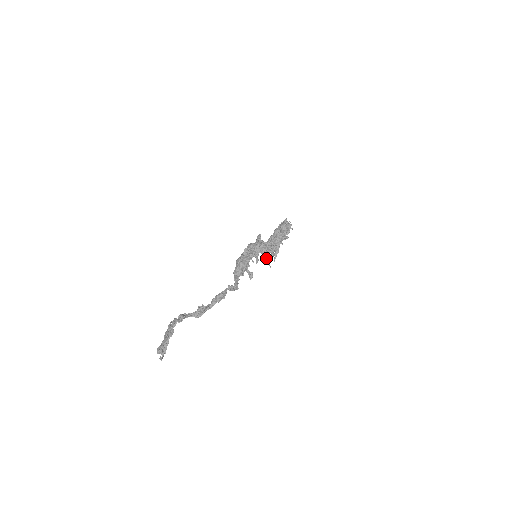
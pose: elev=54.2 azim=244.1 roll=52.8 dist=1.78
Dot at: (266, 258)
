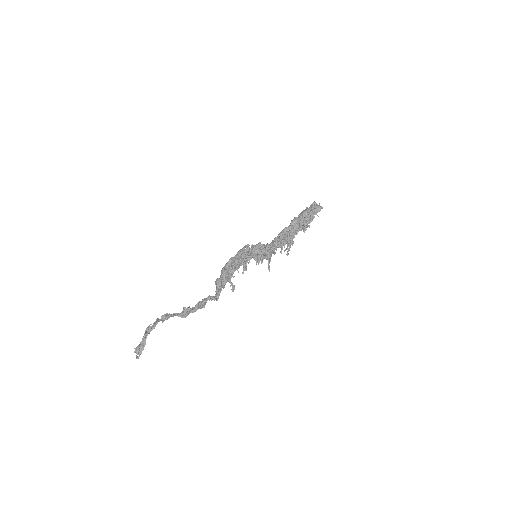
Dot at: occluded
